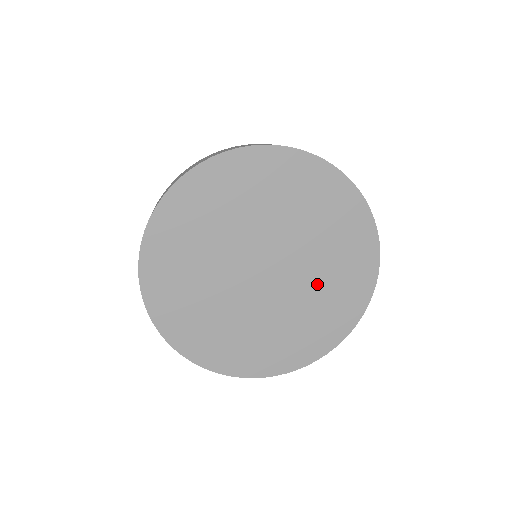
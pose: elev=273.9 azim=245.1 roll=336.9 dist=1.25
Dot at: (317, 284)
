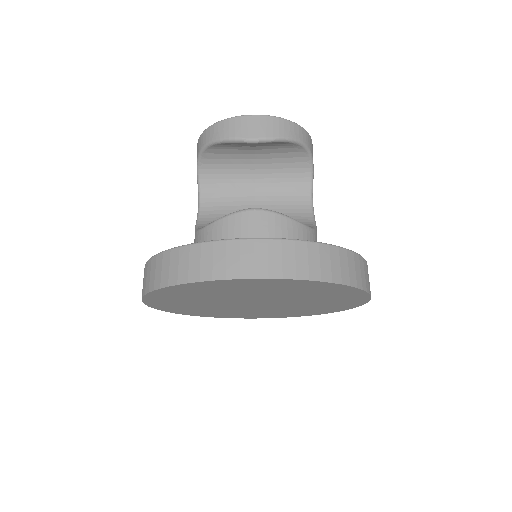
Dot at: (294, 308)
